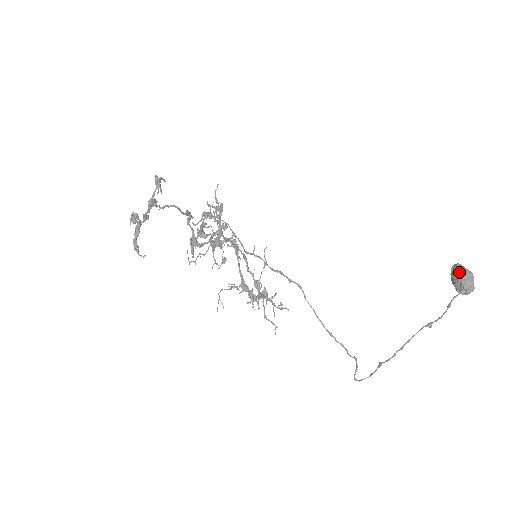
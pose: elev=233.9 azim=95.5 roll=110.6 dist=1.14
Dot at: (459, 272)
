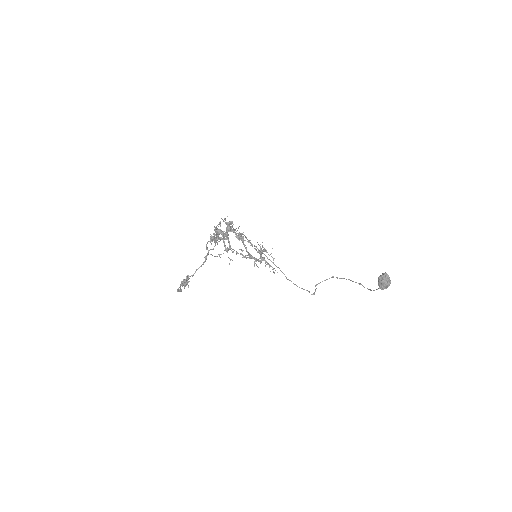
Dot at: (381, 284)
